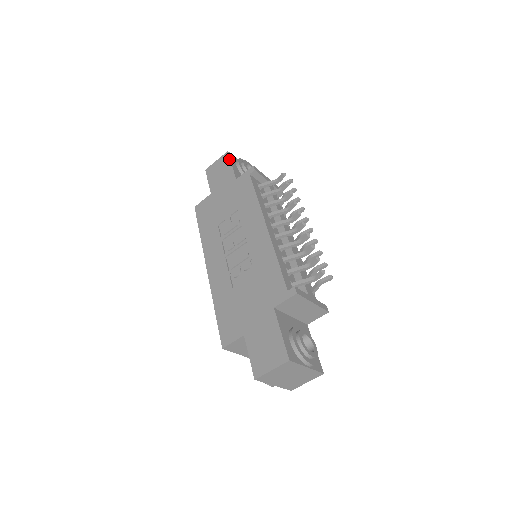
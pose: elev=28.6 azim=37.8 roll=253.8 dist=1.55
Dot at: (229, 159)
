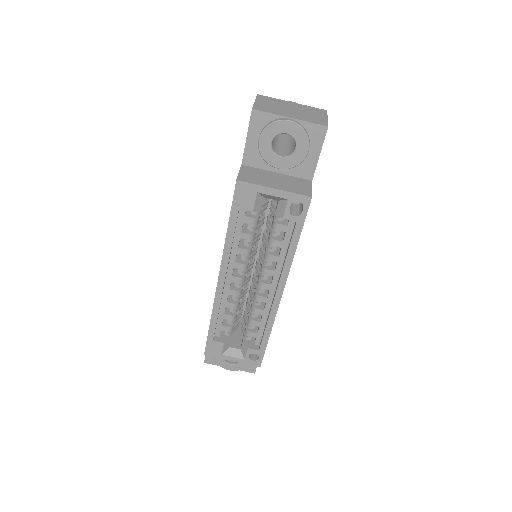
Dot at: occluded
